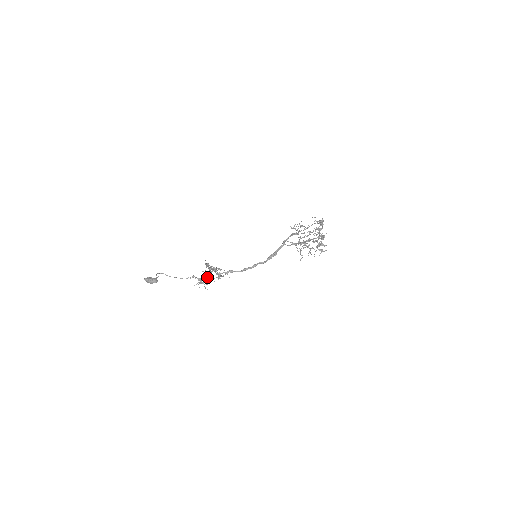
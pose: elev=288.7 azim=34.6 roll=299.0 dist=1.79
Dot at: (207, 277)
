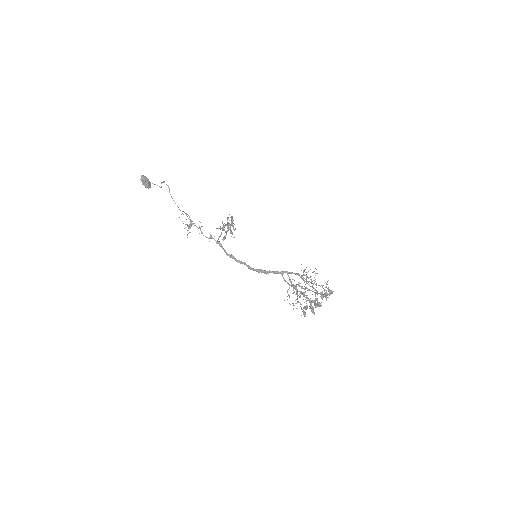
Dot at: (199, 228)
